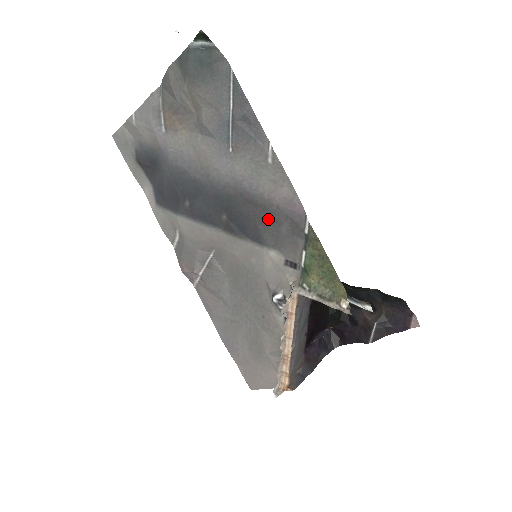
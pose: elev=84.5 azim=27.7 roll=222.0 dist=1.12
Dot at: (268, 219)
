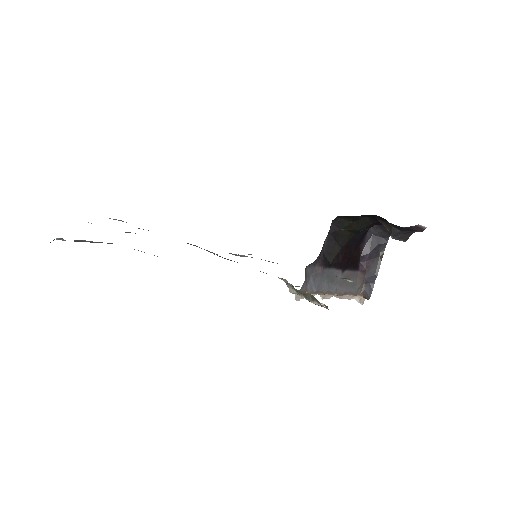
Dot at: occluded
